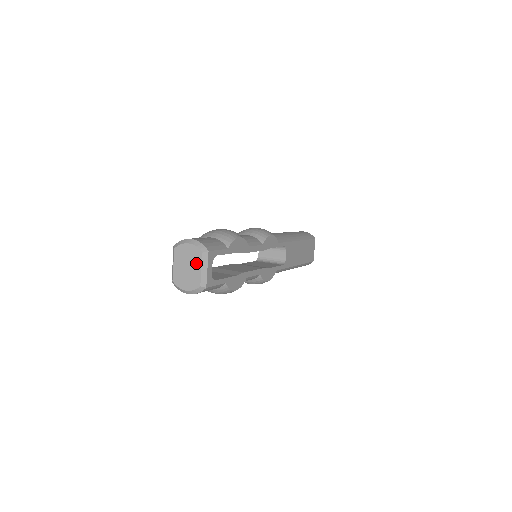
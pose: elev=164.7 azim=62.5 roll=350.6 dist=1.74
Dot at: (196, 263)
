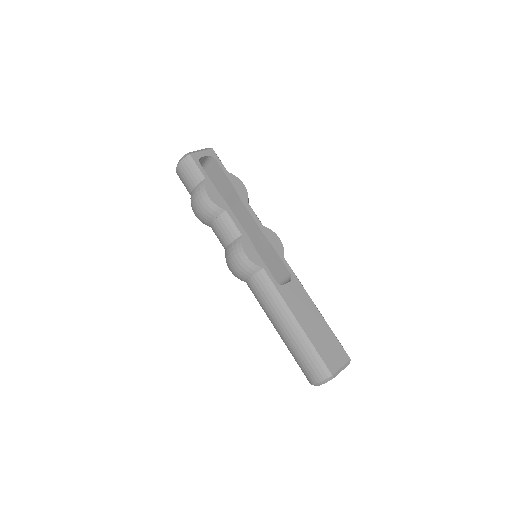
Dot at: occluded
